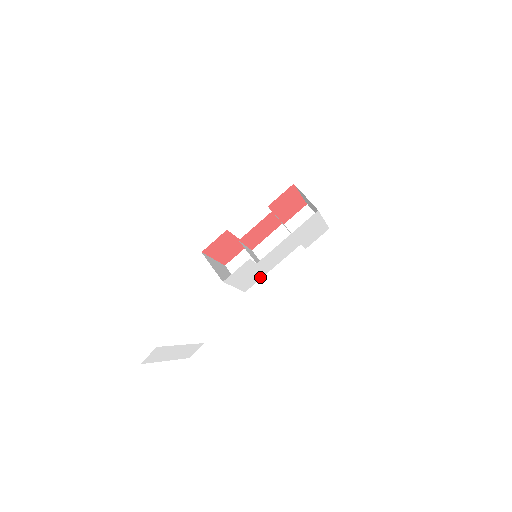
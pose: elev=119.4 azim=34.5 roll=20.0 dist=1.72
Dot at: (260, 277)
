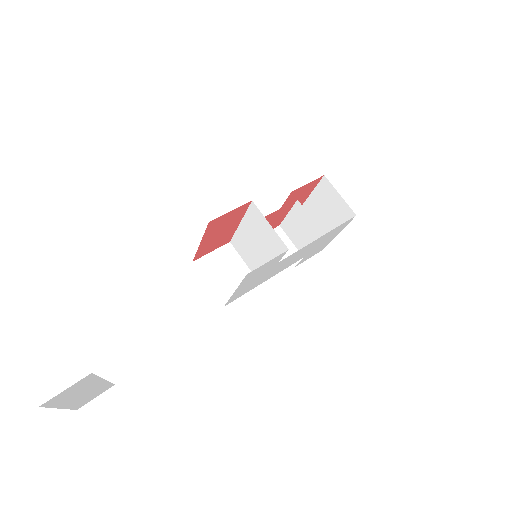
Dot at: (250, 288)
